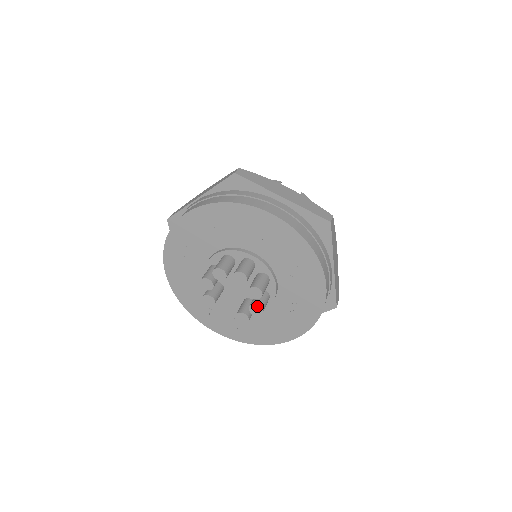
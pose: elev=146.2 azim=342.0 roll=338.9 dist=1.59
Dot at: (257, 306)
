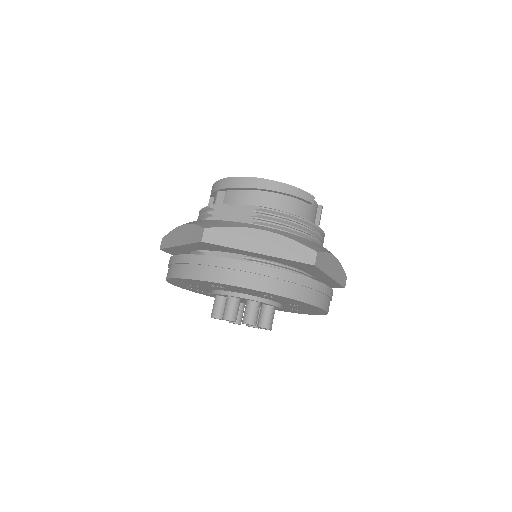
Dot at: occluded
